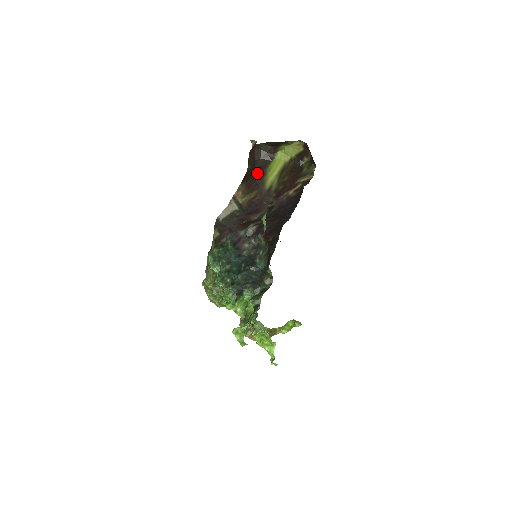
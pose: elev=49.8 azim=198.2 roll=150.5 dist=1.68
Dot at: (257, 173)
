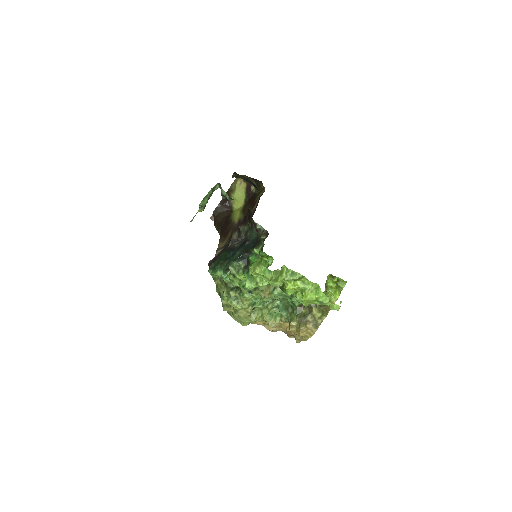
Dot at: (225, 225)
